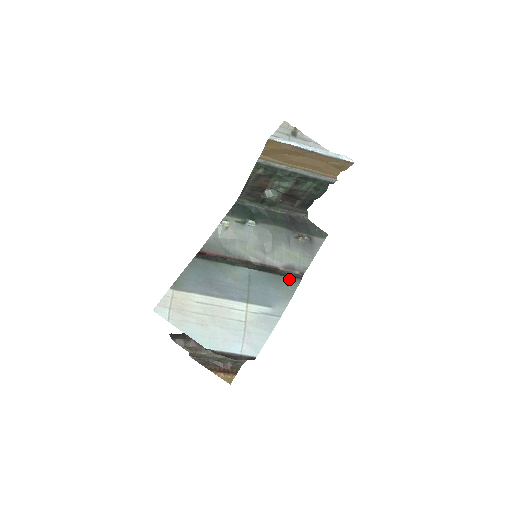
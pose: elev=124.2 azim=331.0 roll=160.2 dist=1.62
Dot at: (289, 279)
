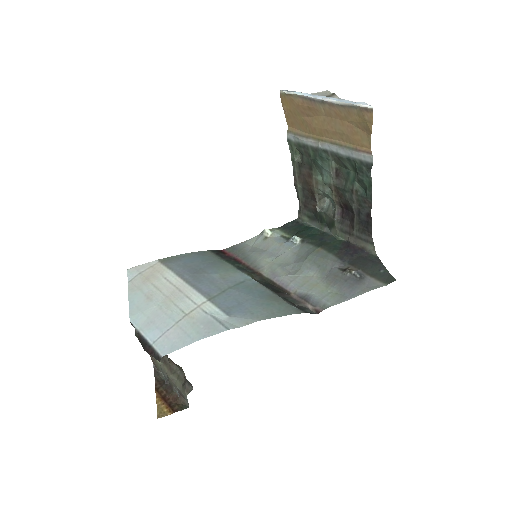
Dot at: (287, 304)
